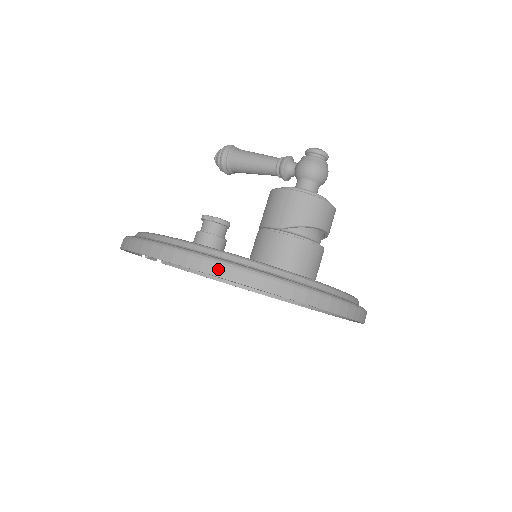
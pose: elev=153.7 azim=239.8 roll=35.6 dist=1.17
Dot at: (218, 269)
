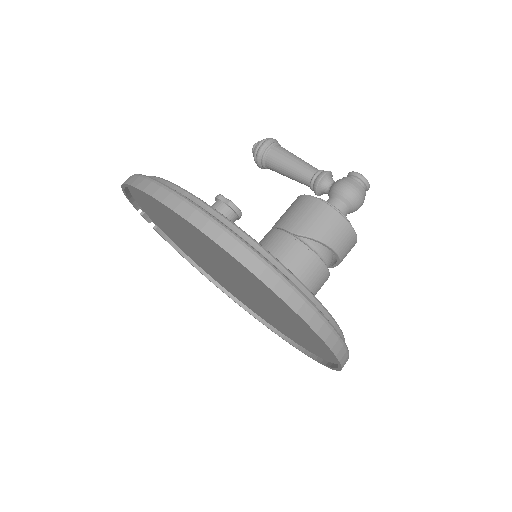
Dot at: (221, 236)
